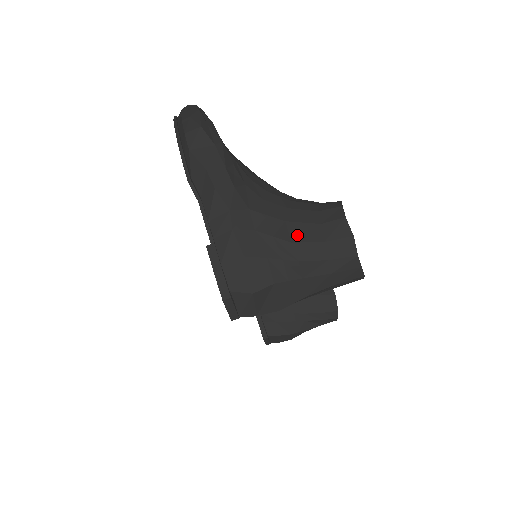
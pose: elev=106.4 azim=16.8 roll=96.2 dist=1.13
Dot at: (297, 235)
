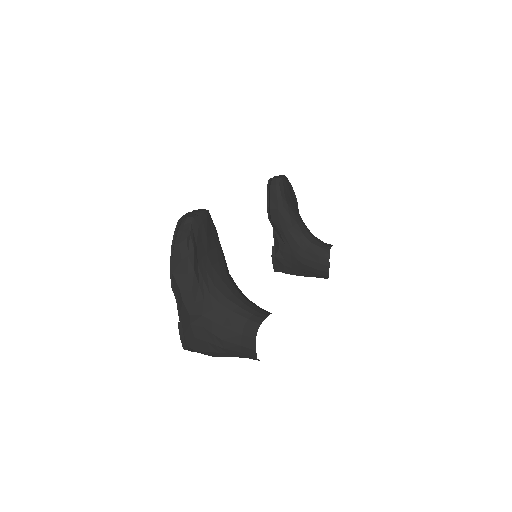
Dot at: (226, 337)
